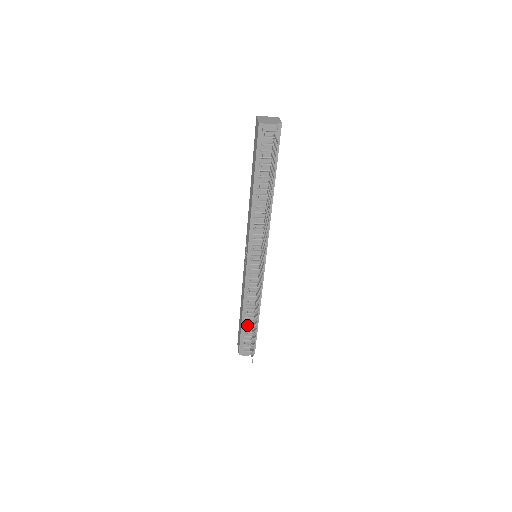
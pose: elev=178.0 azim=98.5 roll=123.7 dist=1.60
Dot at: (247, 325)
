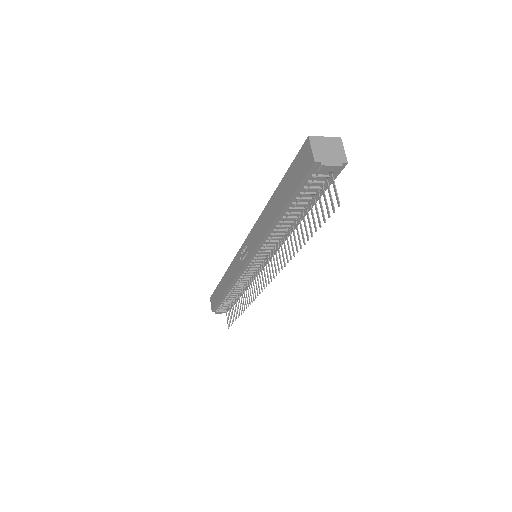
Dot at: (228, 299)
